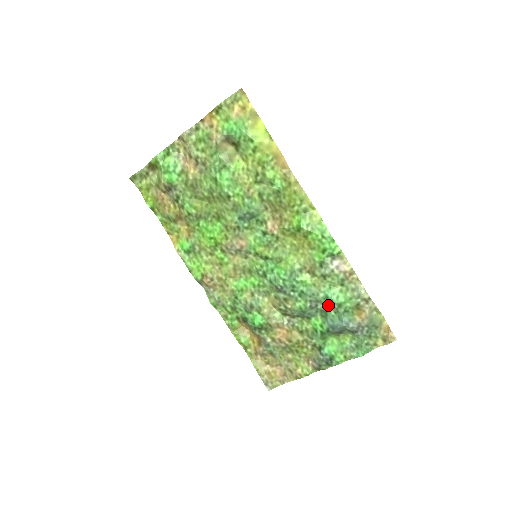
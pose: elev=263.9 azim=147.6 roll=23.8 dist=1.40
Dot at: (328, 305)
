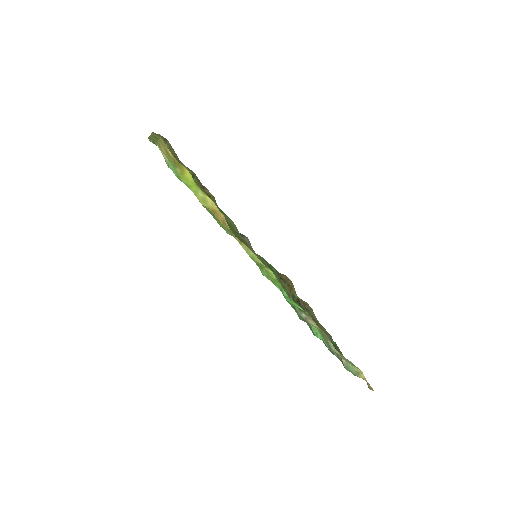
Dot at: occluded
